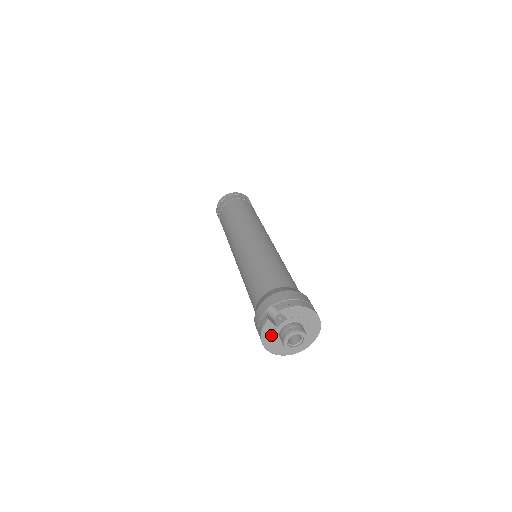
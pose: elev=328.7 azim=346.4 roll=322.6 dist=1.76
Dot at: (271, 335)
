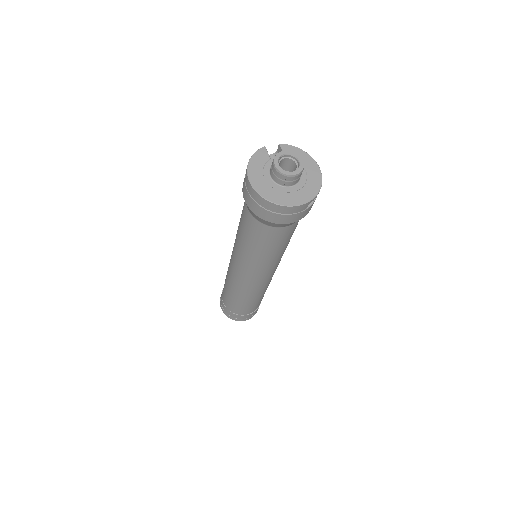
Dot at: (261, 165)
